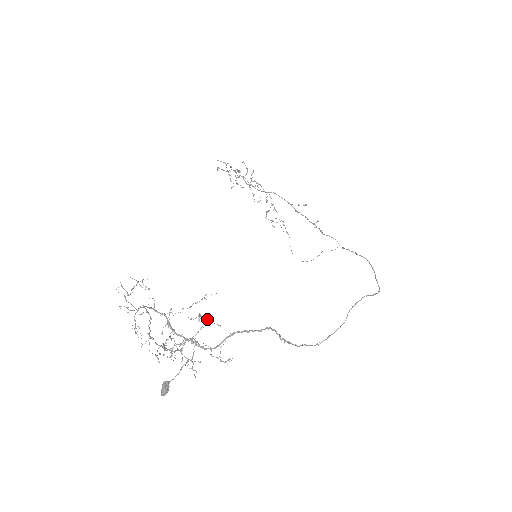
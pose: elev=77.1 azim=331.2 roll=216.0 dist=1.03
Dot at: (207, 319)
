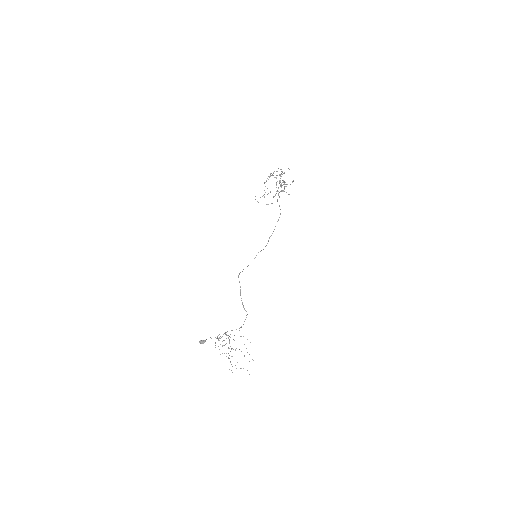
Dot at: occluded
